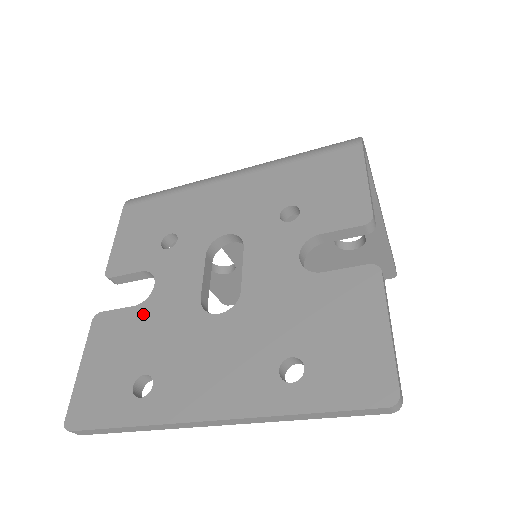
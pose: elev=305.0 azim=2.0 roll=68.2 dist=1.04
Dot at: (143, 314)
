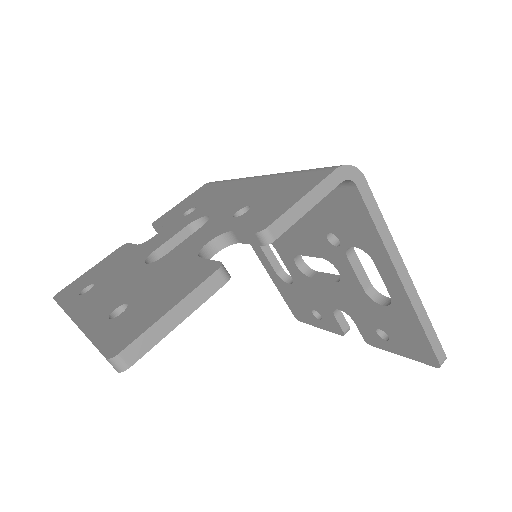
Dot at: (133, 250)
